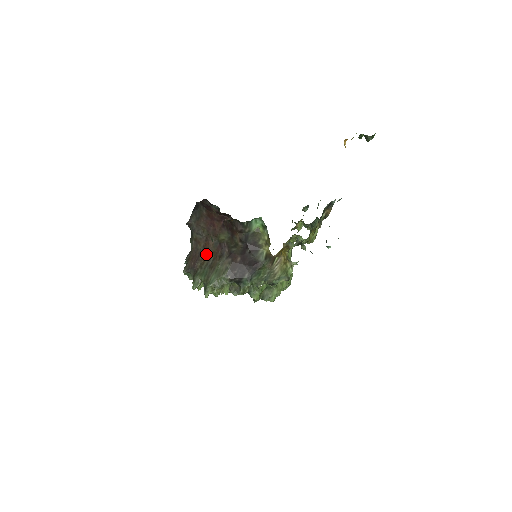
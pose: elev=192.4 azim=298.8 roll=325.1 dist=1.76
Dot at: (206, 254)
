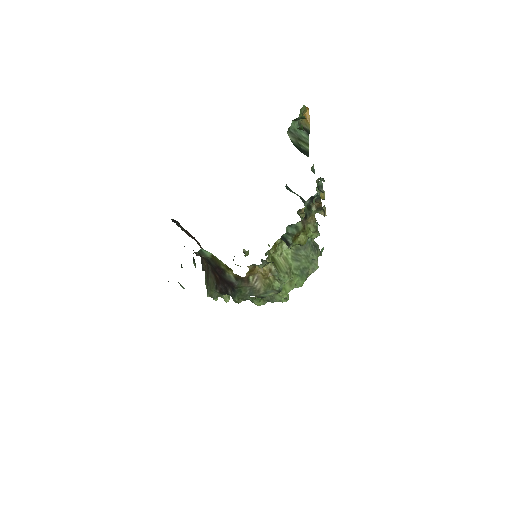
Dot at: occluded
